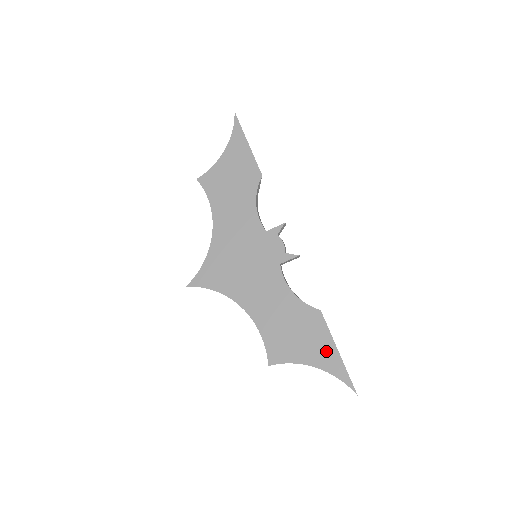
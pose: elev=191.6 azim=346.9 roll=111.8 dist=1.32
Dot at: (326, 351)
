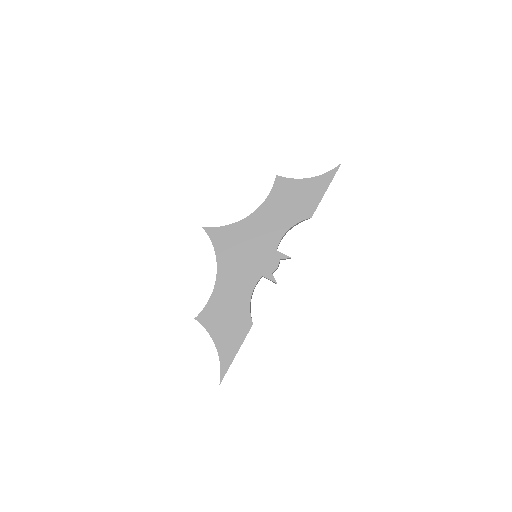
Dot at: (231, 347)
